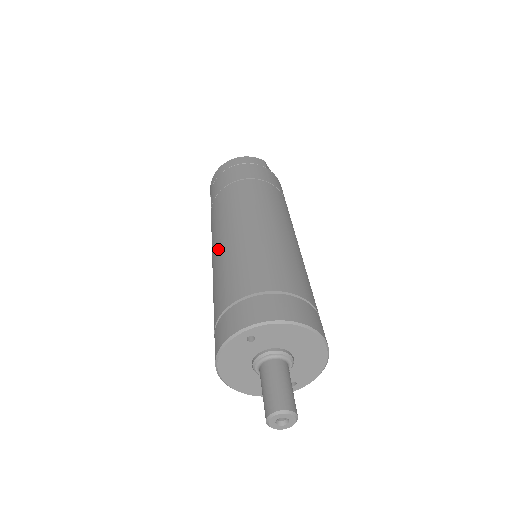
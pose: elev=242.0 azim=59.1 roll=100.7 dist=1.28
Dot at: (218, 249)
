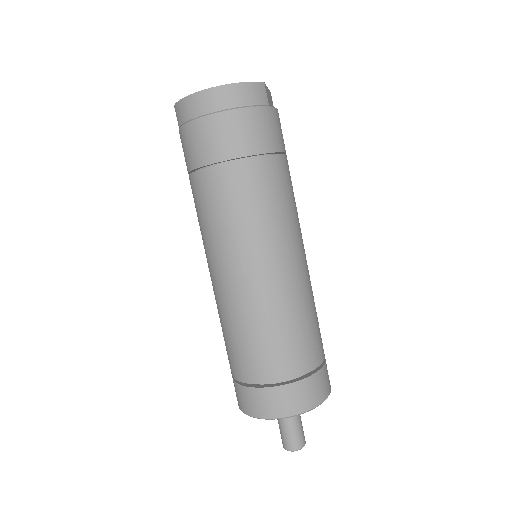
Dot at: (229, 287)
